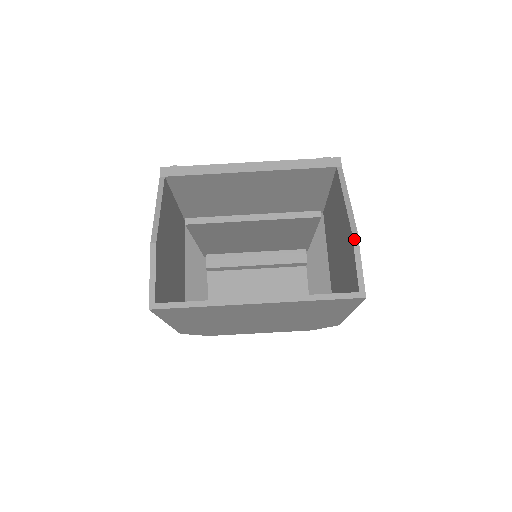
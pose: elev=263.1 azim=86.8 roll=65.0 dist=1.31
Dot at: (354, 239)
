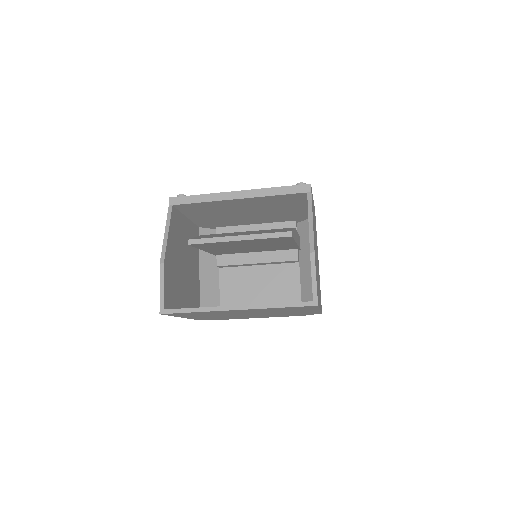
Dot at: (311, 259)
